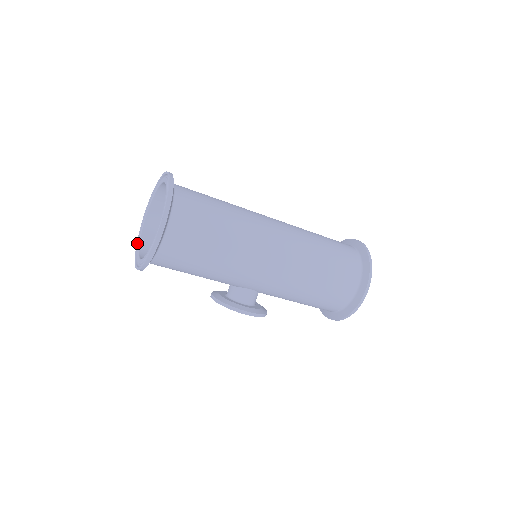
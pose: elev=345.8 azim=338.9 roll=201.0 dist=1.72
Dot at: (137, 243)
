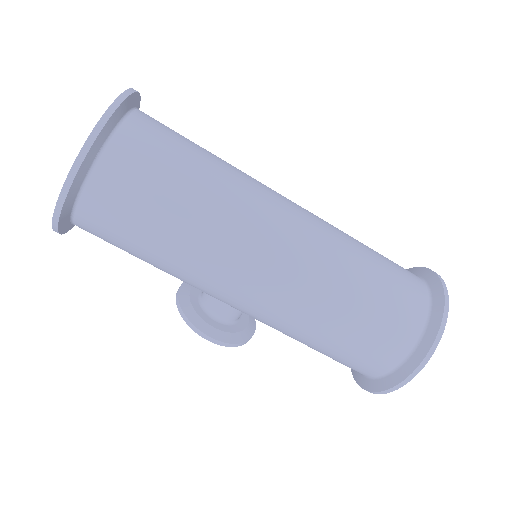
Dot at: occluded
